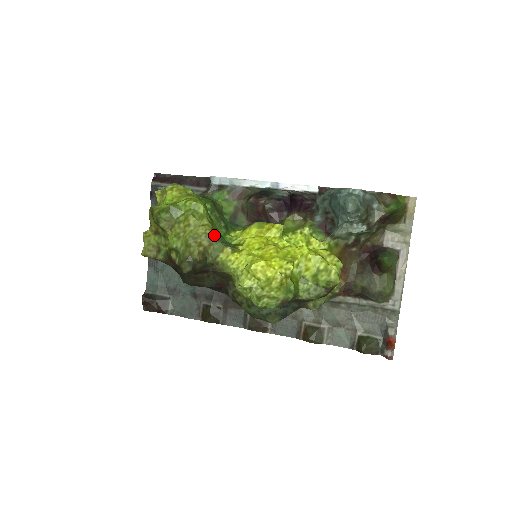
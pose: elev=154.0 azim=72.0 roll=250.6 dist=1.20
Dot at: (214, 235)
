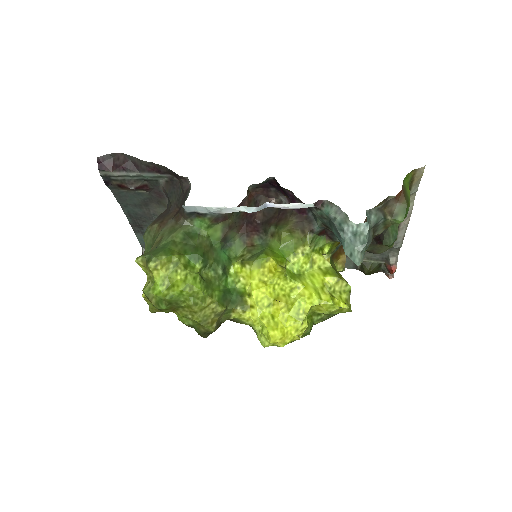
Dot at: (222, 310)
